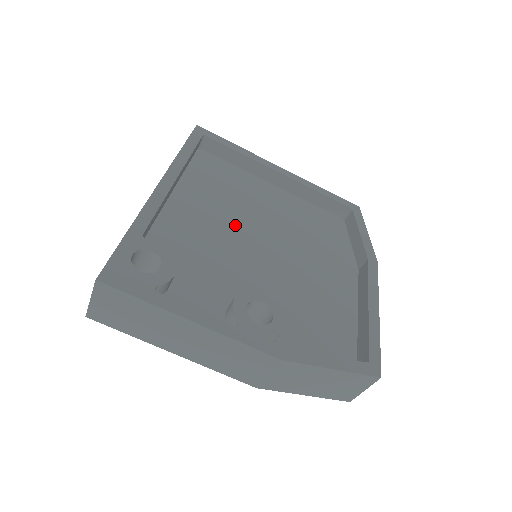
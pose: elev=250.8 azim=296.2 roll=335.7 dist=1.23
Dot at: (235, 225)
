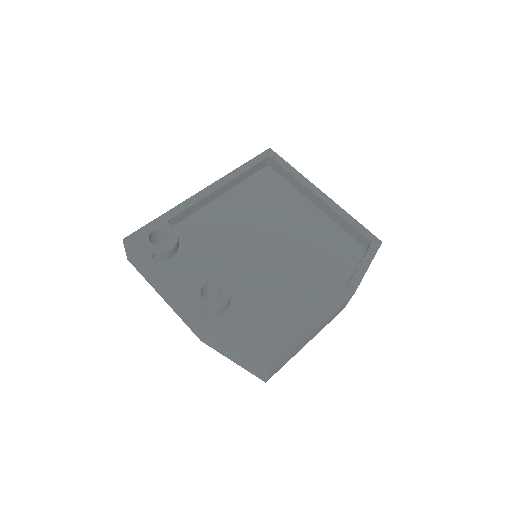
Dot at: (252, 229)
